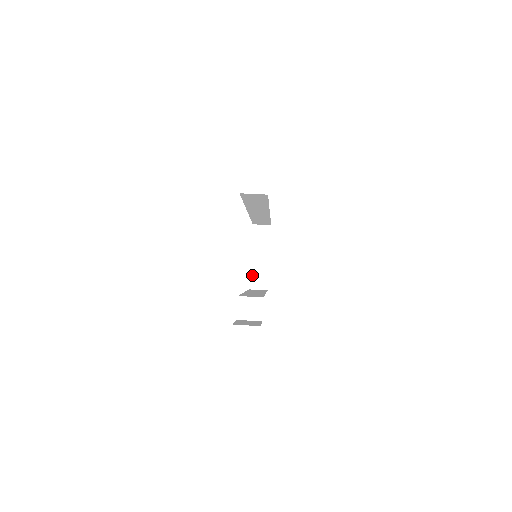
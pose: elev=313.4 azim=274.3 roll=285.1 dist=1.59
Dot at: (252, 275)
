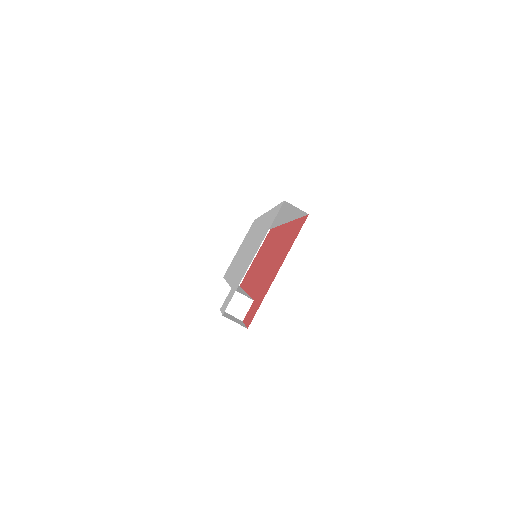
Dot at: occluded
